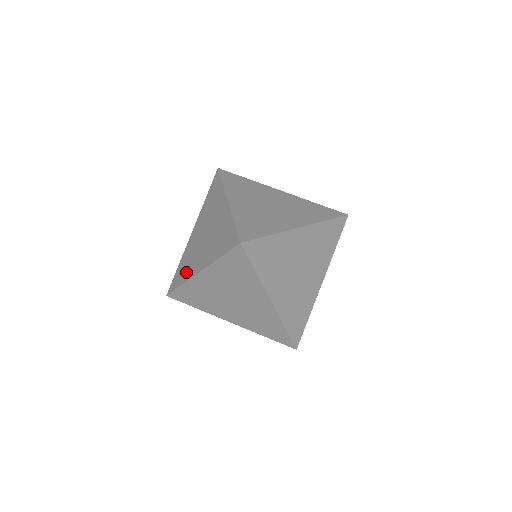
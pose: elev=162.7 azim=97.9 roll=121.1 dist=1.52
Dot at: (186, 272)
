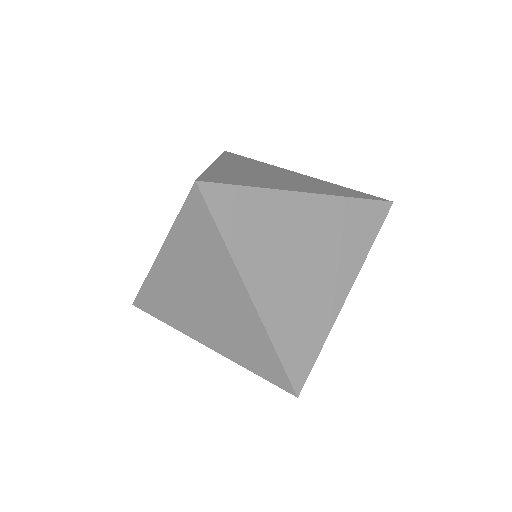
Dot at: occluded
